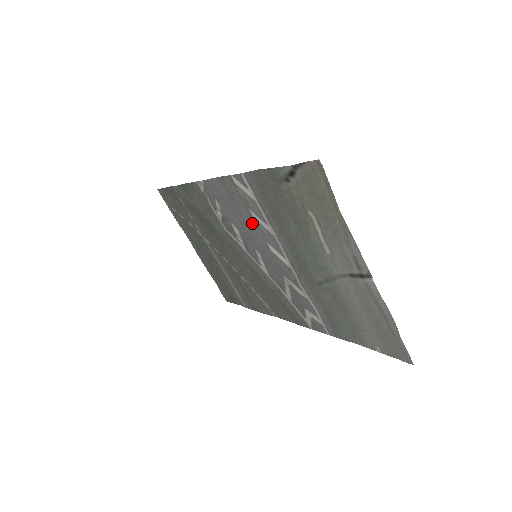
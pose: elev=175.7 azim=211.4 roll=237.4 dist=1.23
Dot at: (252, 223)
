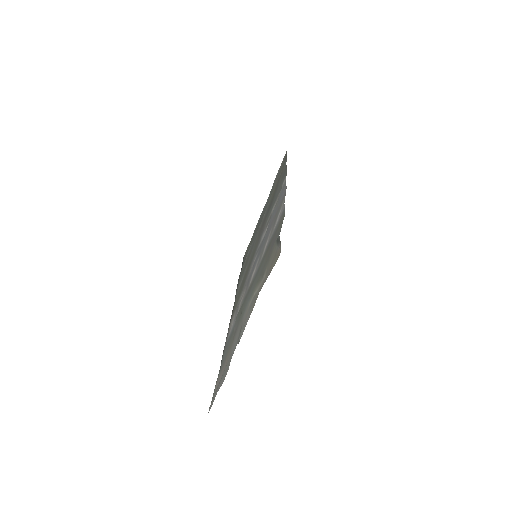
Dot at: occluded
